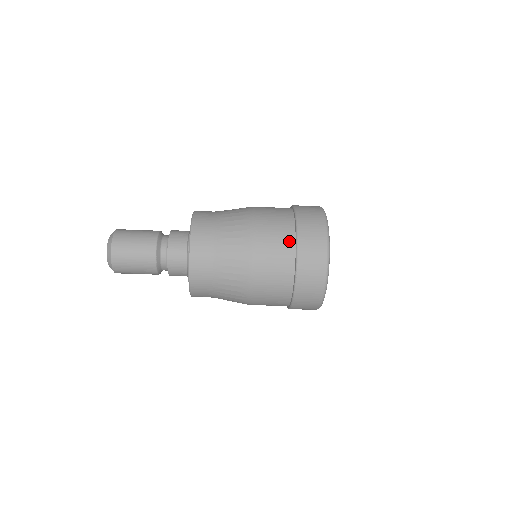
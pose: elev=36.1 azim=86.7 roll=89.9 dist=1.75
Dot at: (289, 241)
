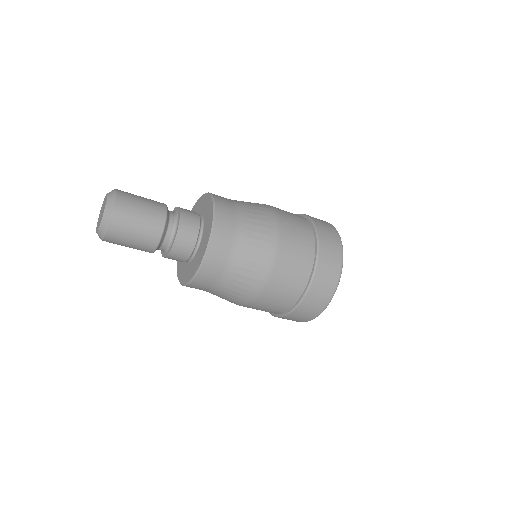
Dot at: (292, 299)
